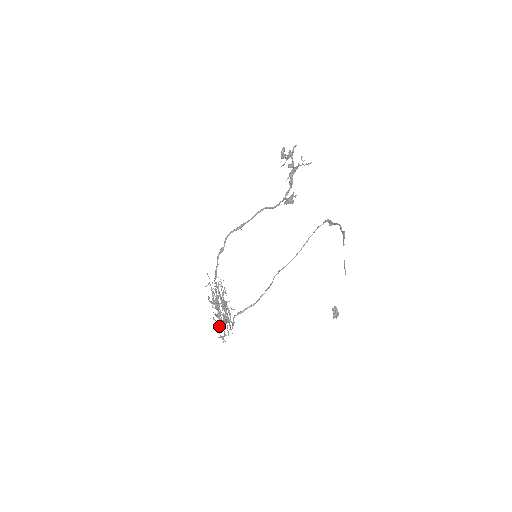
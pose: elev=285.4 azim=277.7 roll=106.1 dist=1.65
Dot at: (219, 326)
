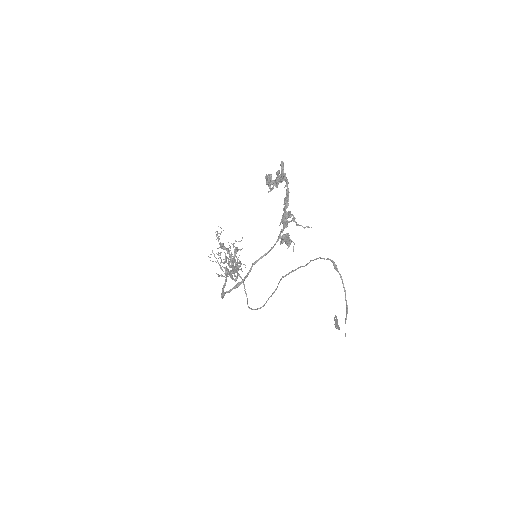
Dot at: occluded
